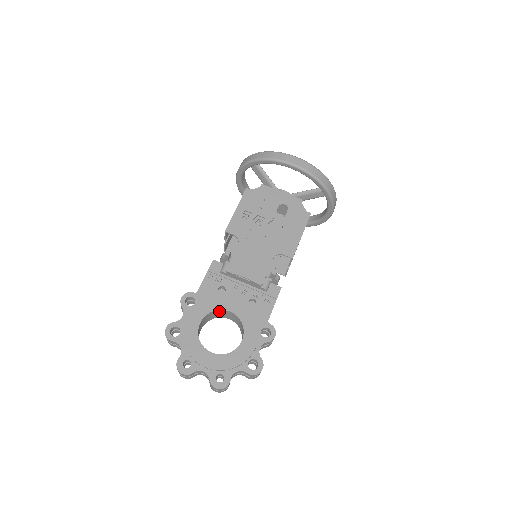
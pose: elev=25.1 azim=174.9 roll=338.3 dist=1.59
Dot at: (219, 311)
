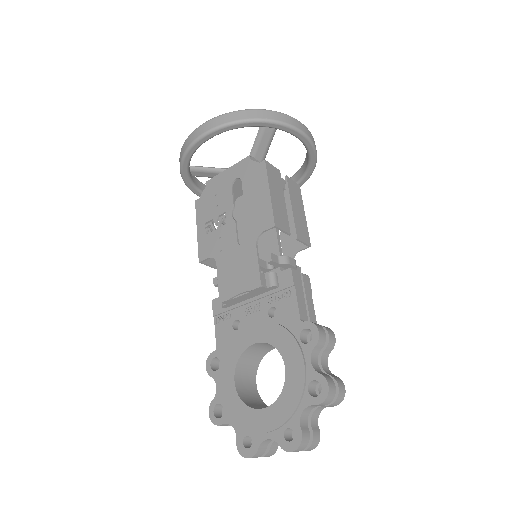
Dot at: (248, 351)
